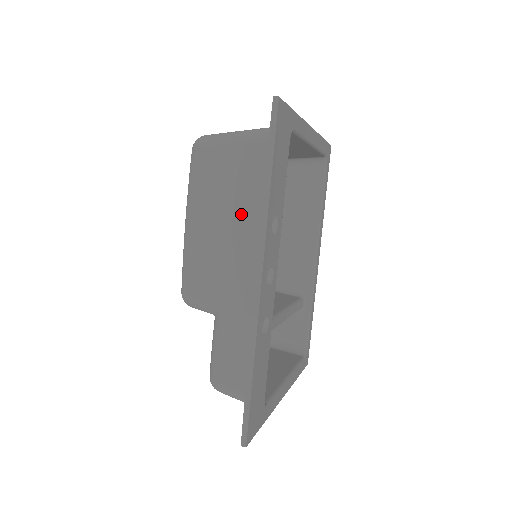
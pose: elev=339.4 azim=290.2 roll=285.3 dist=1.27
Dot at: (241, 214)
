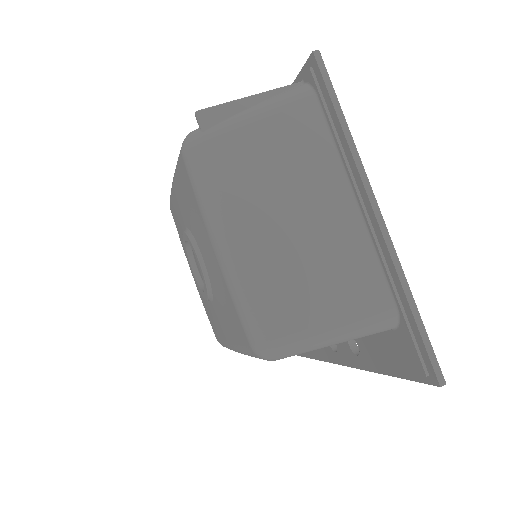
Dot at: occluded
